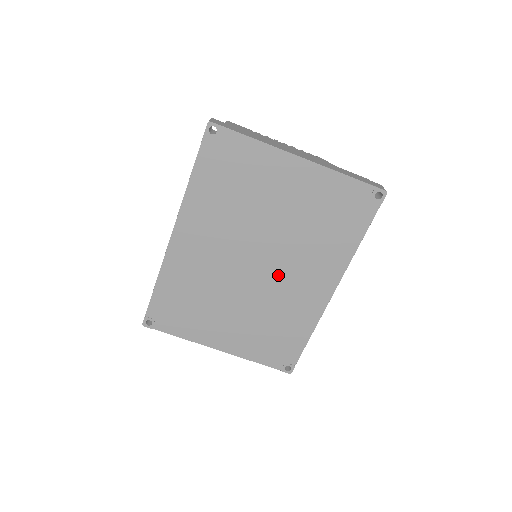
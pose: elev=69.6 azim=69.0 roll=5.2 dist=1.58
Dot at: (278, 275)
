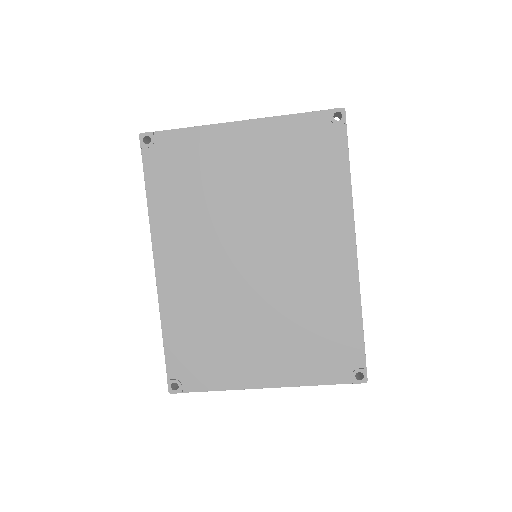
Dot at: (284, 258)
